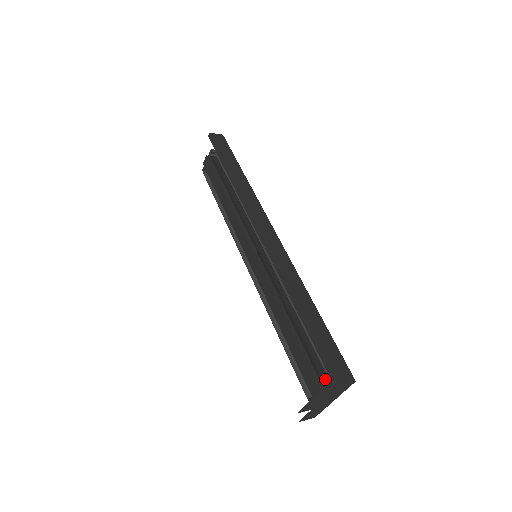
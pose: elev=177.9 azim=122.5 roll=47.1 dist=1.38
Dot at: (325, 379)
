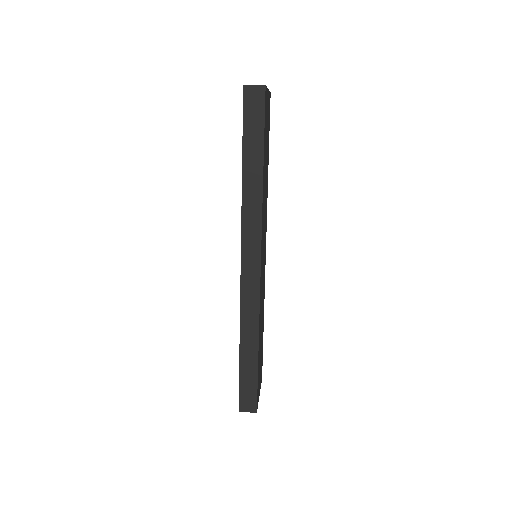
Dot at: occluded
